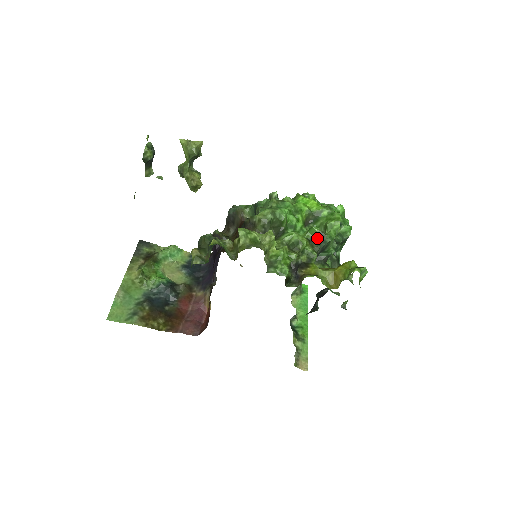
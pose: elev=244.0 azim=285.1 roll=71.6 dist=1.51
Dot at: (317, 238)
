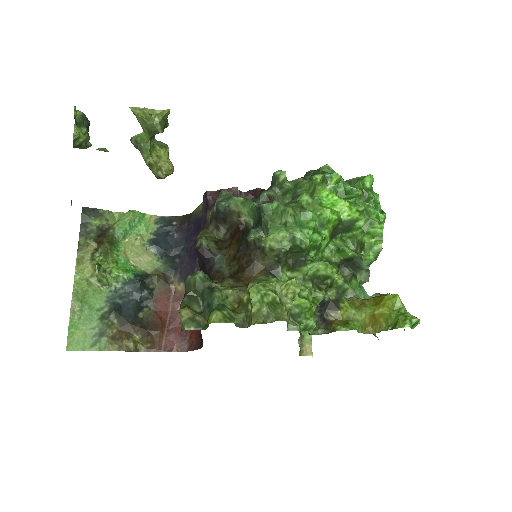
Dot at: (350, 263)
